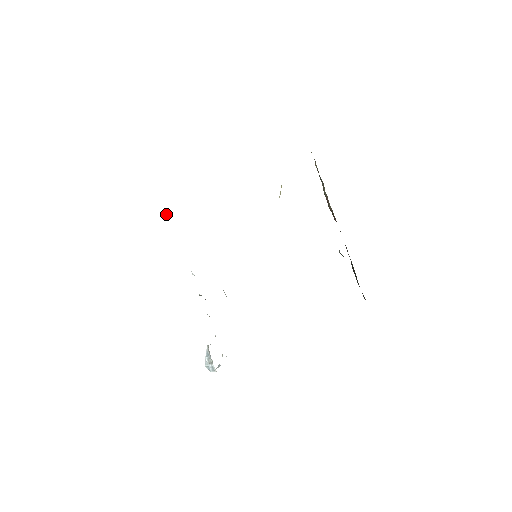
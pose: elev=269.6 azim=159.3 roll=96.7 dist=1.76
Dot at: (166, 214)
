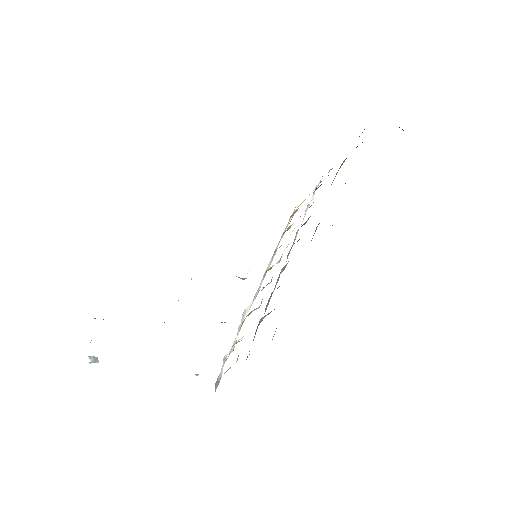
Dot at: occluded
